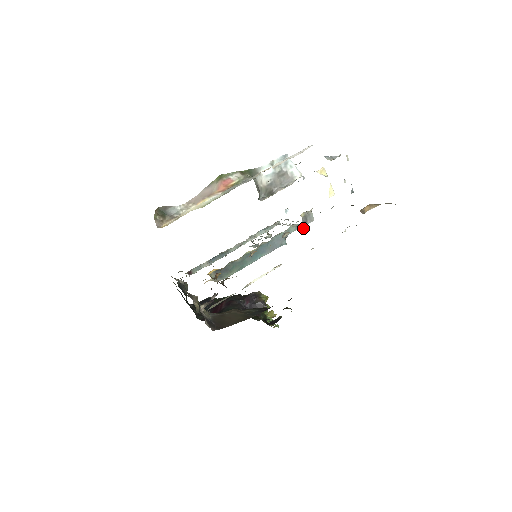
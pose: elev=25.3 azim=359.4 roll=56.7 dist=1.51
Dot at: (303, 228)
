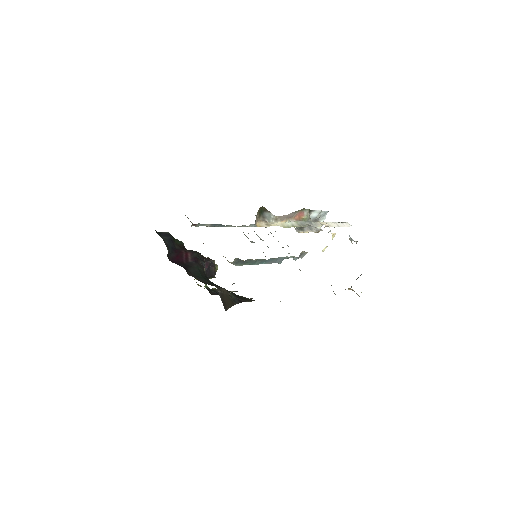
Dot at: (295, 259)
